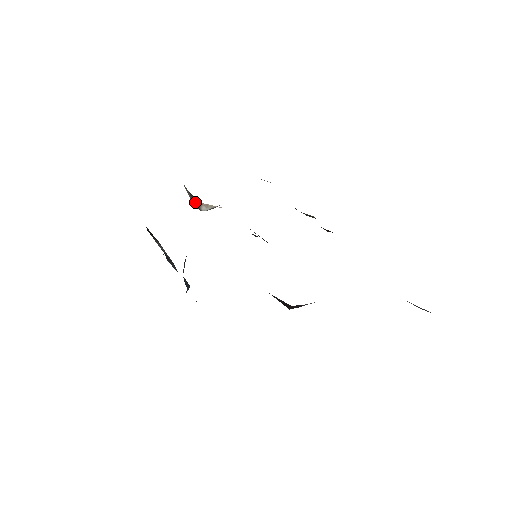
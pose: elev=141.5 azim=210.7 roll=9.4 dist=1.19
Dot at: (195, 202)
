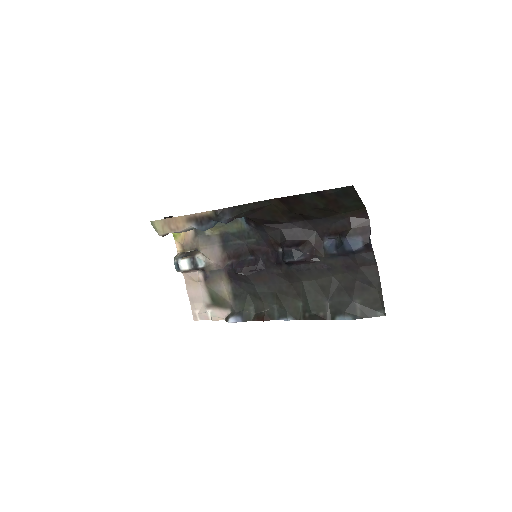
Dot at: (191, 253)
